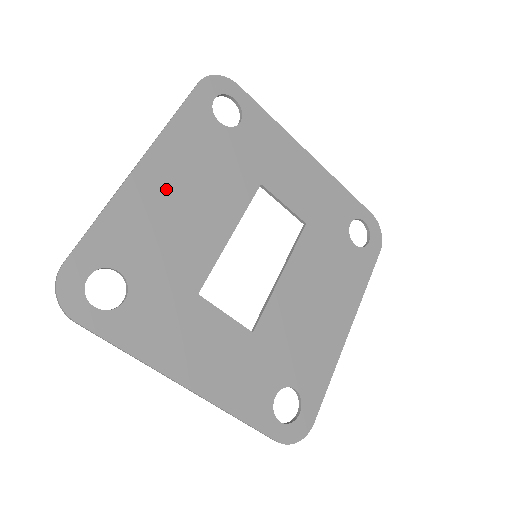
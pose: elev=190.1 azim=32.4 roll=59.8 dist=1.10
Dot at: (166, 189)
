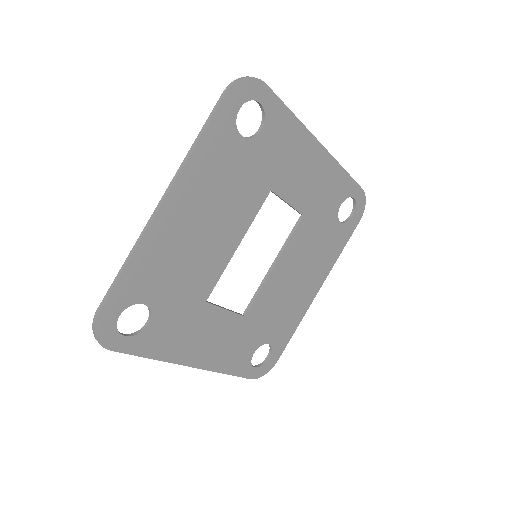
Dot at: (185, 222)
